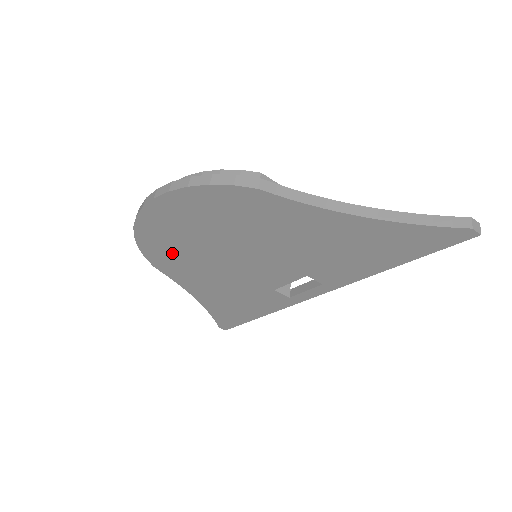
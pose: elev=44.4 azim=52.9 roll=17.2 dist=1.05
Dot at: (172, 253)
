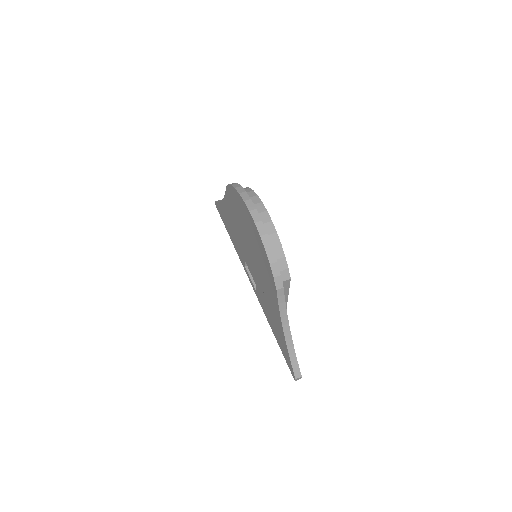
Dot at: (237, 208)
